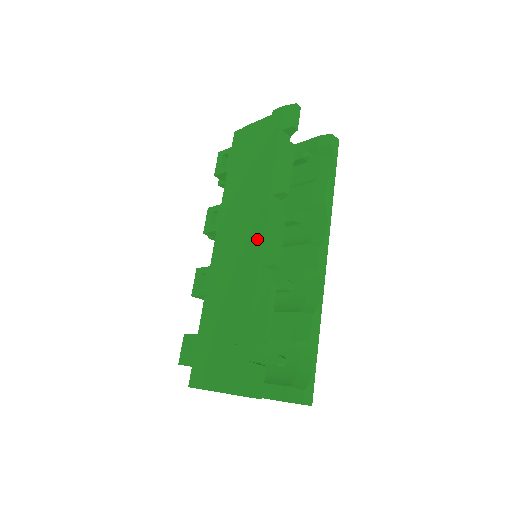
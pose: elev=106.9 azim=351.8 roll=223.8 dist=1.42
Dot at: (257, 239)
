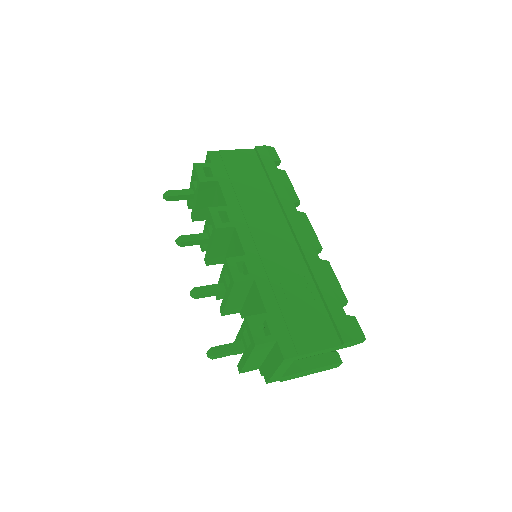
Dot at: (299, 231)
